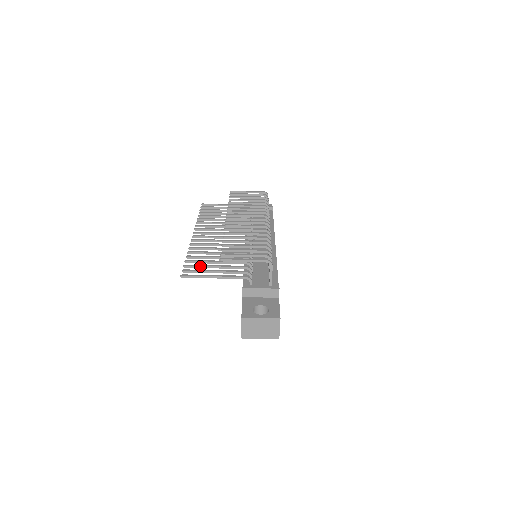
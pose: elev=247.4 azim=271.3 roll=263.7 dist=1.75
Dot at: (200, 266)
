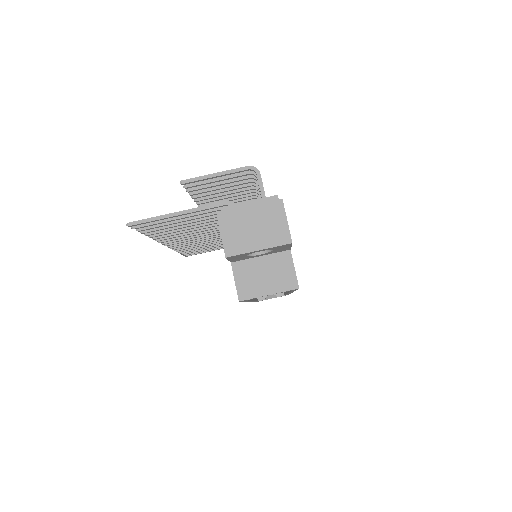
Dot at: occluded
